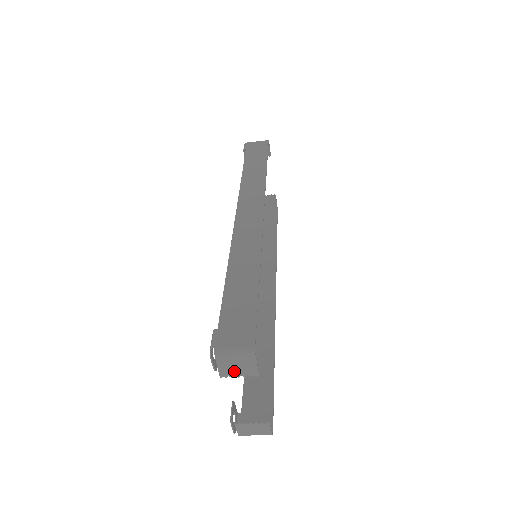
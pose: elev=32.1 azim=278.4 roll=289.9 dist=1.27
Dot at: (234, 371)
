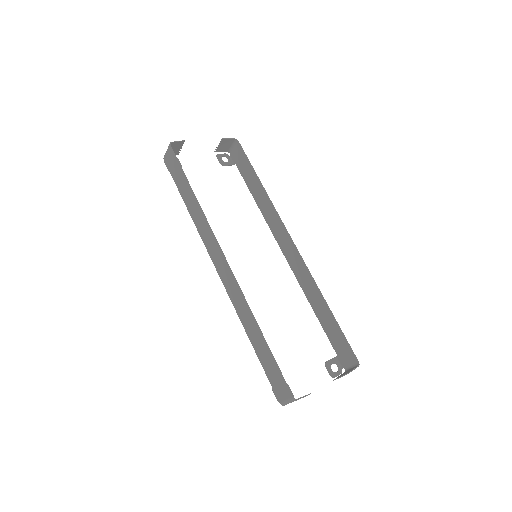
Dot at: occluded
